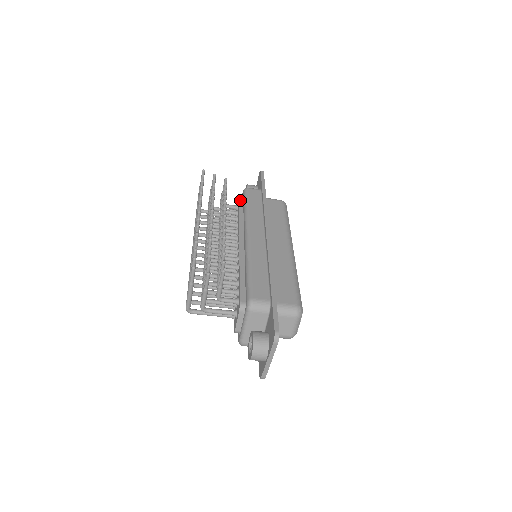
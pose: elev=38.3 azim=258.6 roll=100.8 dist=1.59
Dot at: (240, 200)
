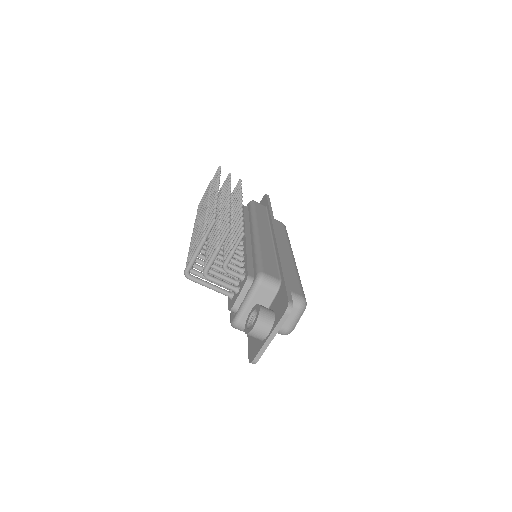
Dot at: (245, 208)
